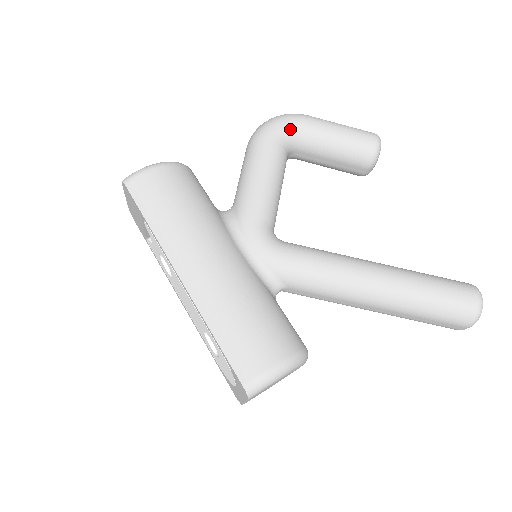
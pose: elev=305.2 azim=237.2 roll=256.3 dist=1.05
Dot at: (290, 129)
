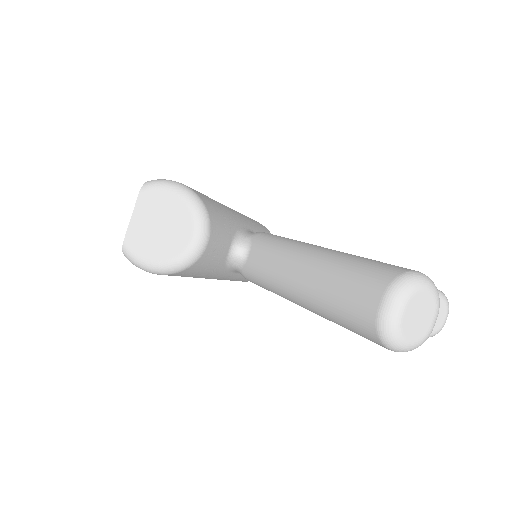
Dot at: occluded
